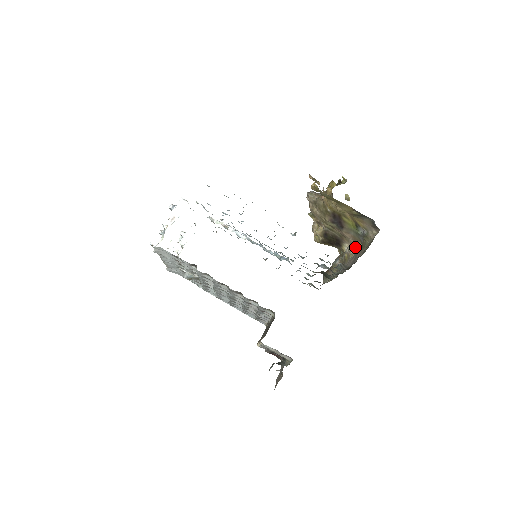
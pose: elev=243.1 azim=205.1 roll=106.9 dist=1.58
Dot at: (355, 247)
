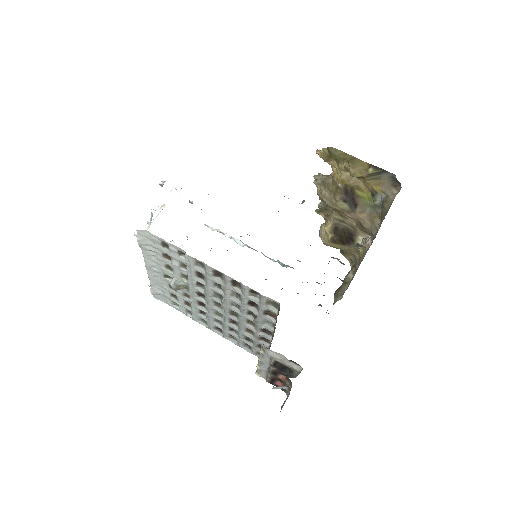
Dot at: (372, 231)
